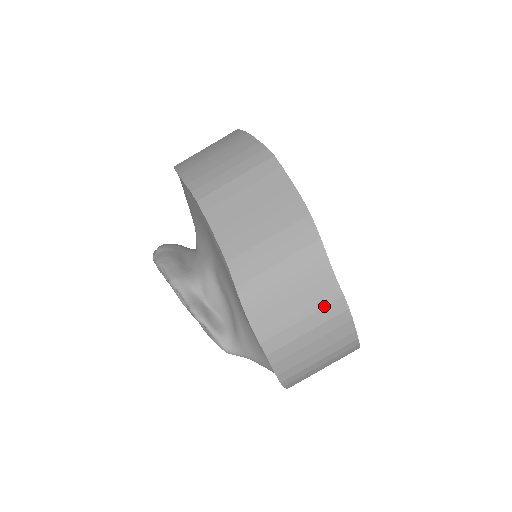
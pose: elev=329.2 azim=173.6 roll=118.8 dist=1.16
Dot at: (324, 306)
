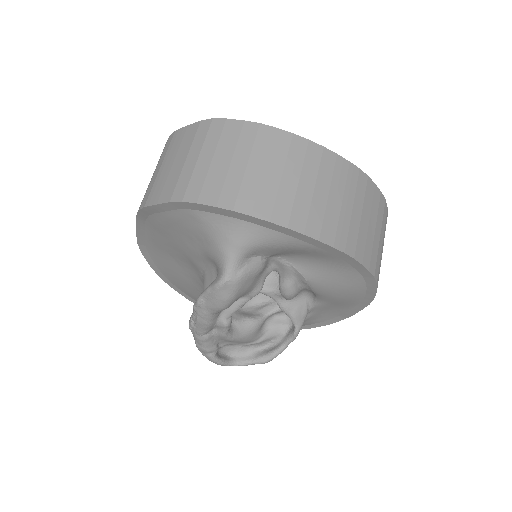
Dot at: (193, 138)
